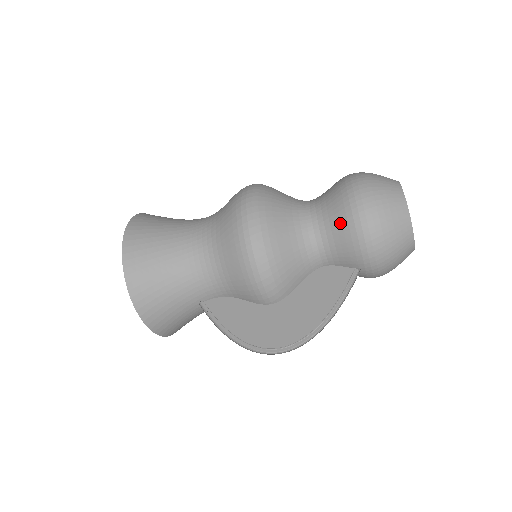
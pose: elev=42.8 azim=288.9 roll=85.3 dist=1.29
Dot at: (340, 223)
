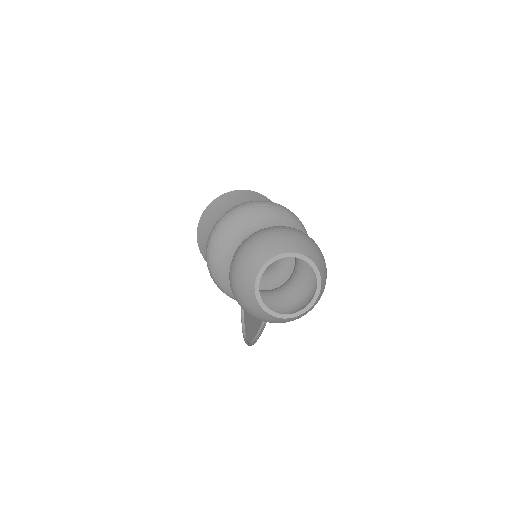
Dot at: occluded
